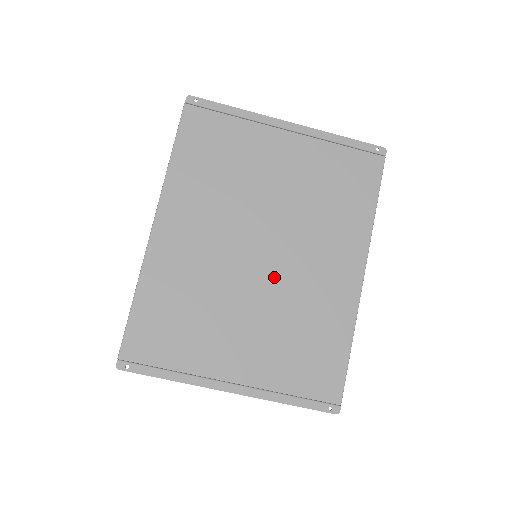
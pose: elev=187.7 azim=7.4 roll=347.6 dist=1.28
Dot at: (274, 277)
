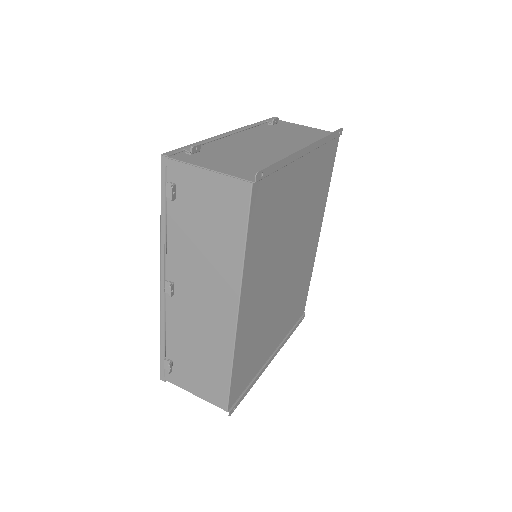
Dot at: (290, 277)
